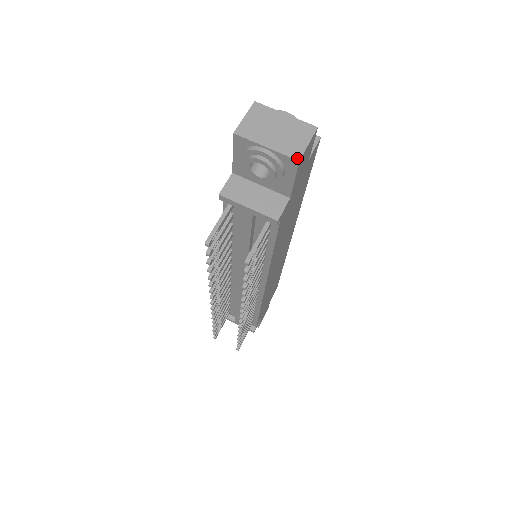
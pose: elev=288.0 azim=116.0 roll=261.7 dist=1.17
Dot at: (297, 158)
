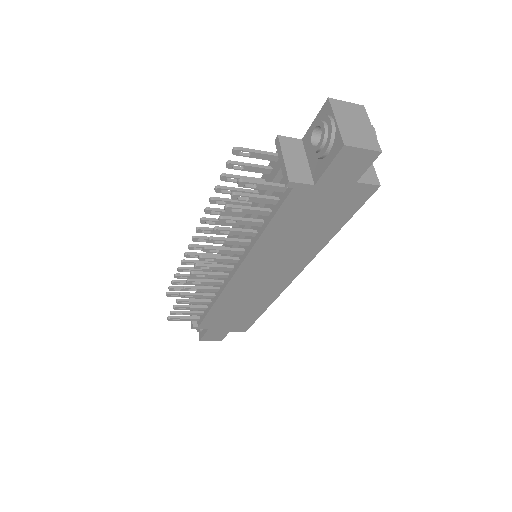
Dot at: (345, 143)
